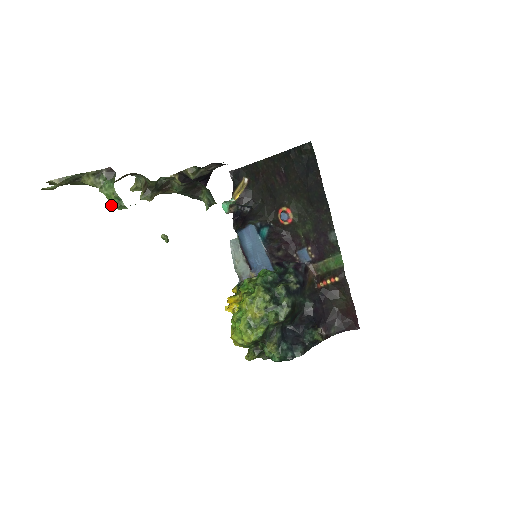
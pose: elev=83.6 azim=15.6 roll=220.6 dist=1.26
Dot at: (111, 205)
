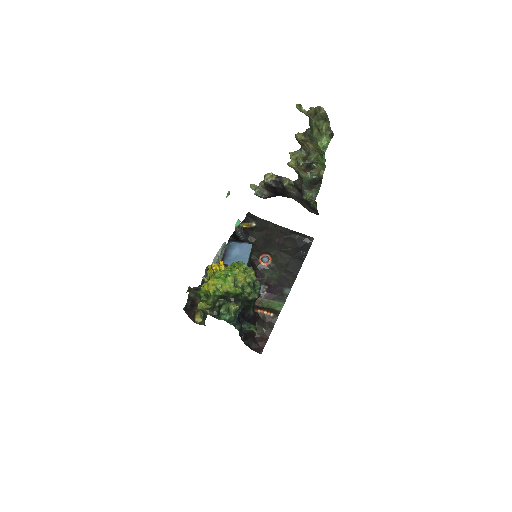
Dot at: (321, 144)
